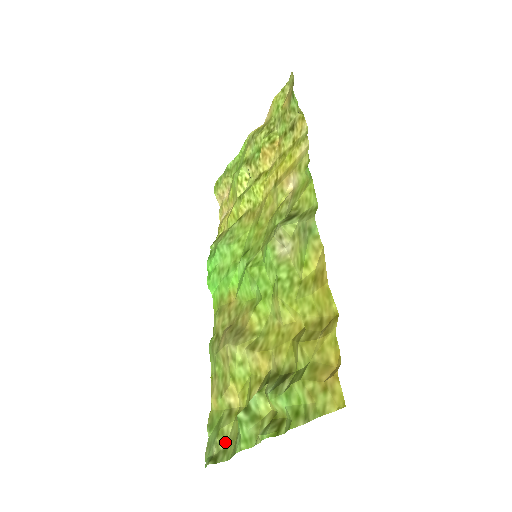
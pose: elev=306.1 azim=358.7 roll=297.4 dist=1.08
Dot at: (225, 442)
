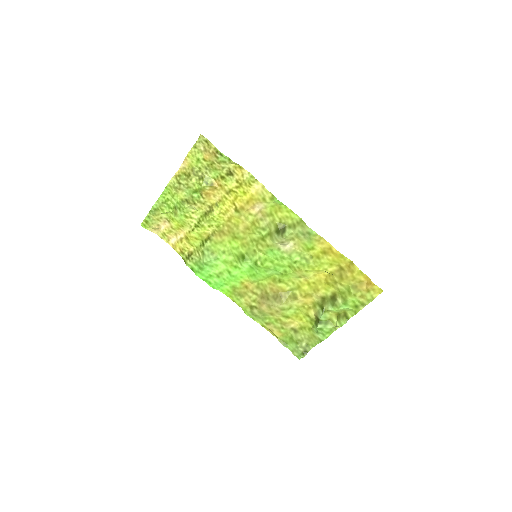
Dot at: (304, 343)
